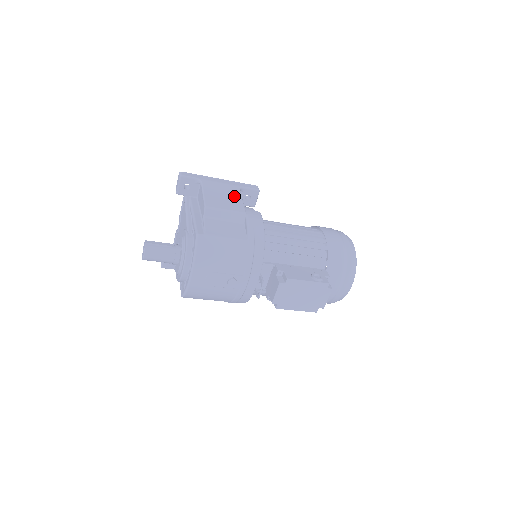
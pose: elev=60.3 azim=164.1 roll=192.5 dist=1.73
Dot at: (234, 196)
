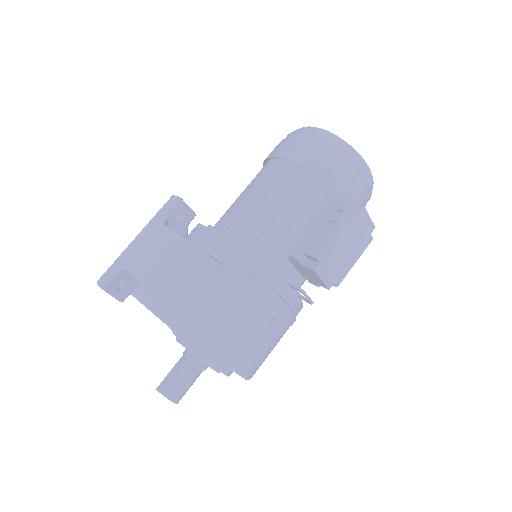
Dot at: (168, 242)
